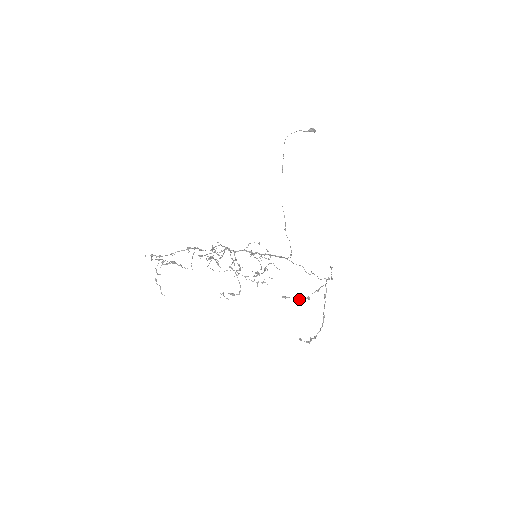
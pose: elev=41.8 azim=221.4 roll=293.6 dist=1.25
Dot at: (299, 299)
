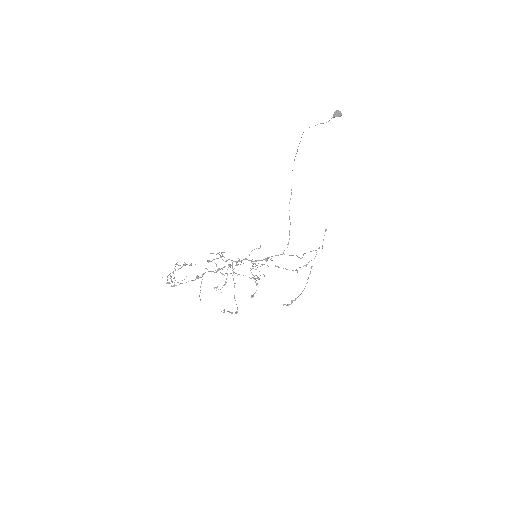
Dot at: occluded
